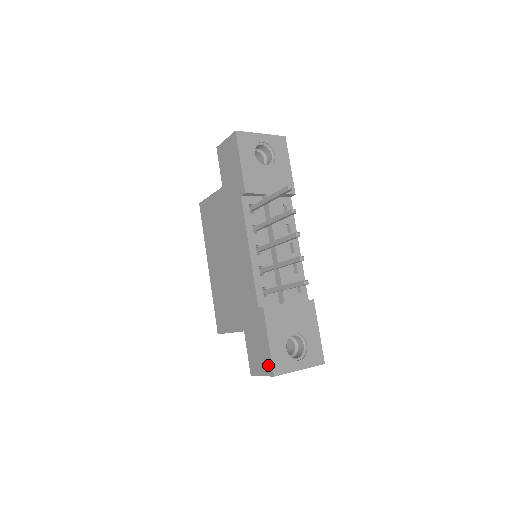
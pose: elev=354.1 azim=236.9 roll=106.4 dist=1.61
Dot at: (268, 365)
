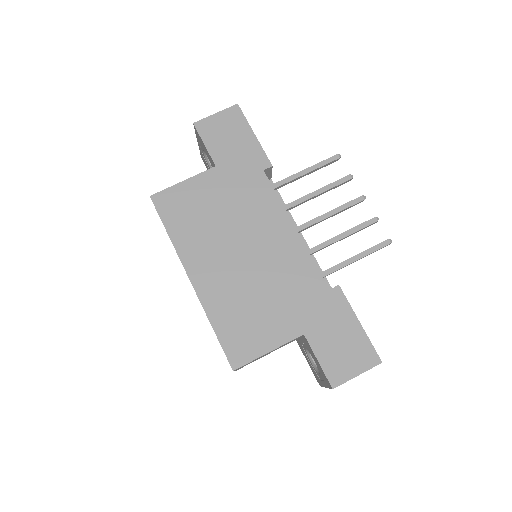
Dot at: (367, 353)
